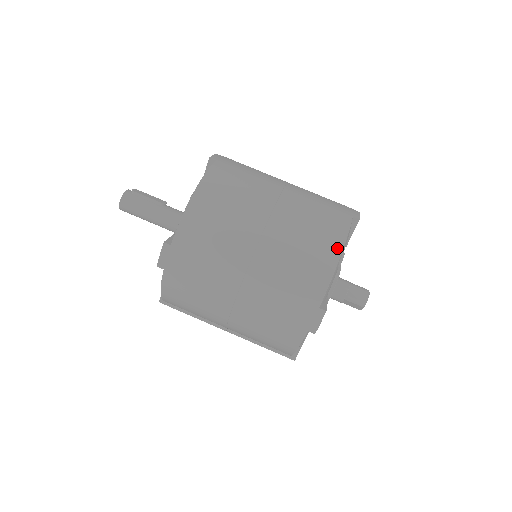
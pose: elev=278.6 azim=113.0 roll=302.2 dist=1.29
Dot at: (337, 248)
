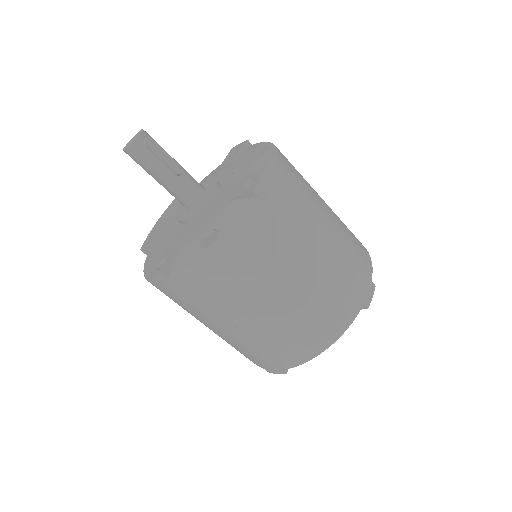
Dot at: (327, 343)
